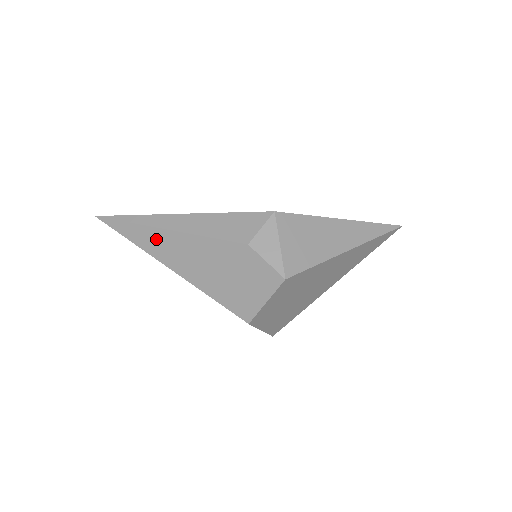
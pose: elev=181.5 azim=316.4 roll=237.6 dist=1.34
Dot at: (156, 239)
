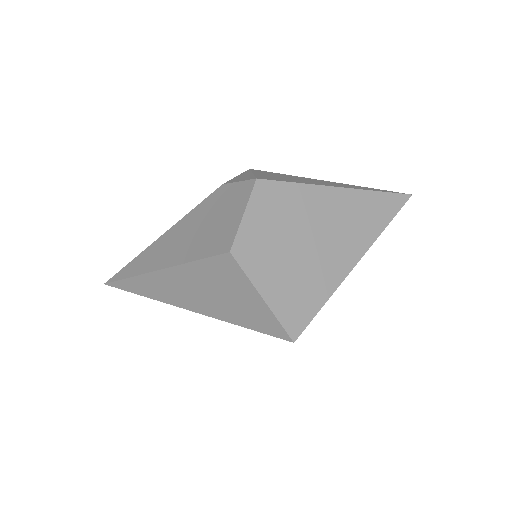
Dot at: (149, 255)
